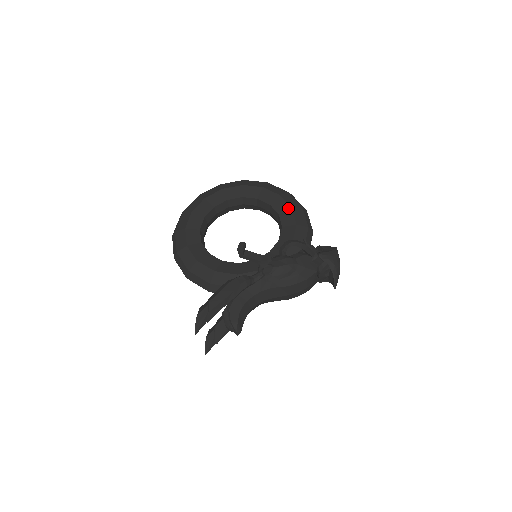
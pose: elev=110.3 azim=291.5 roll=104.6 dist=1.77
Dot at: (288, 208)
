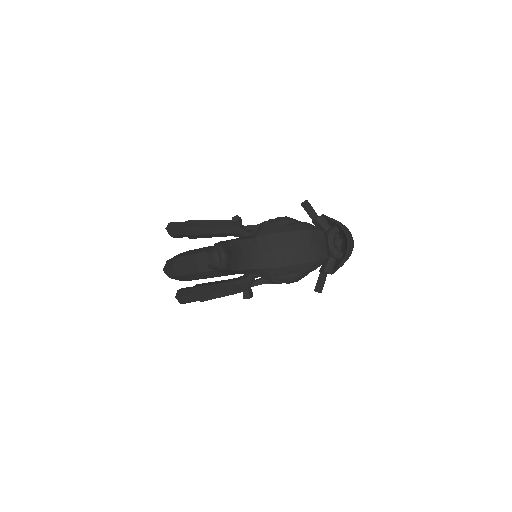
Dot at: occluded
